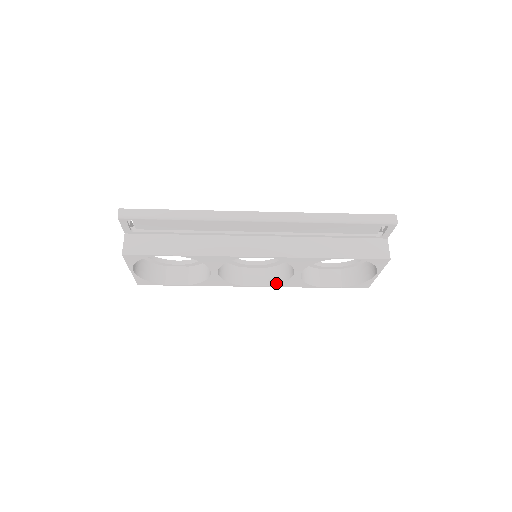
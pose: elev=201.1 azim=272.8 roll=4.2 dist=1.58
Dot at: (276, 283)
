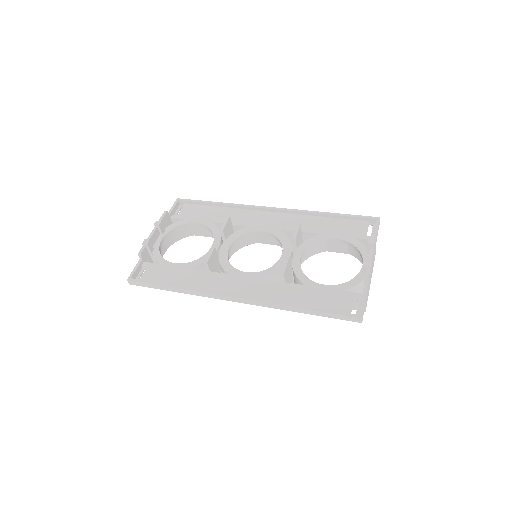
Dot at: occluded
